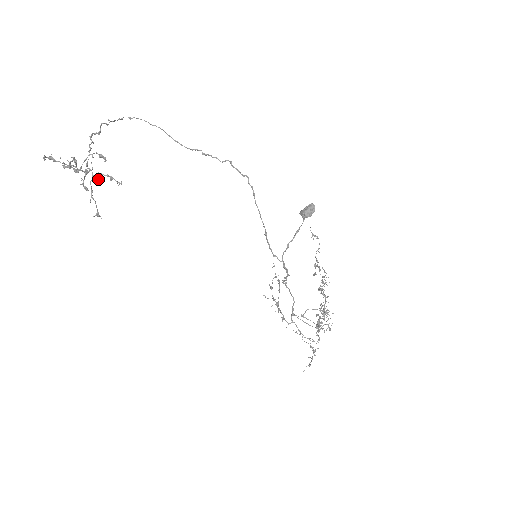
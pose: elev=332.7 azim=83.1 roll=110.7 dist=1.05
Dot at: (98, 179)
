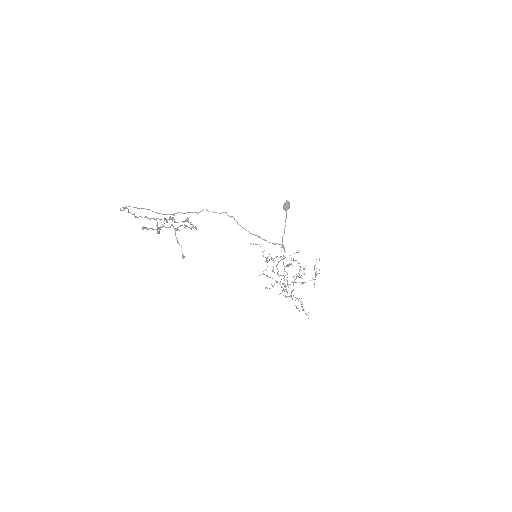
Dot at: (179, 230)
